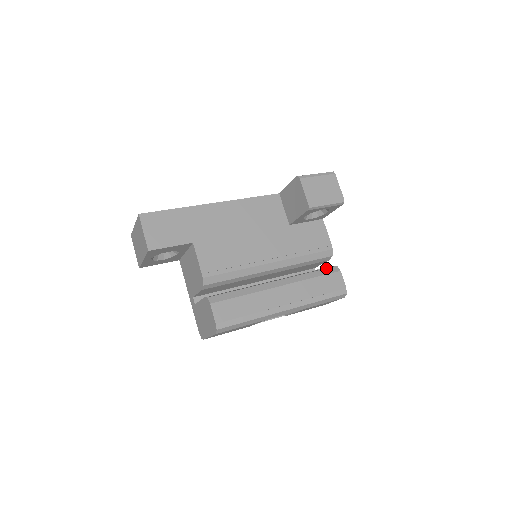
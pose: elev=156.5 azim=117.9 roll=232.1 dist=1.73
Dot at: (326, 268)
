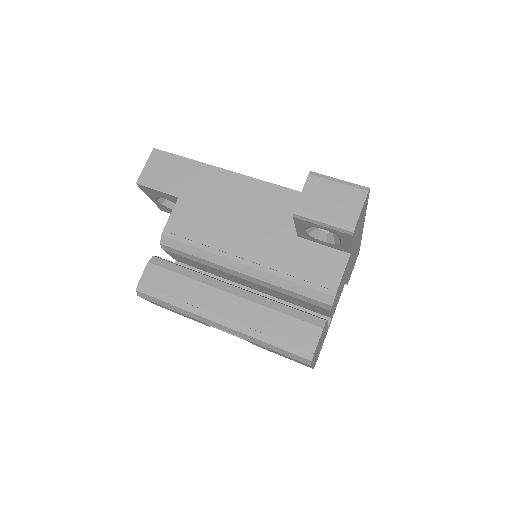
Dot at: (308, 313)
